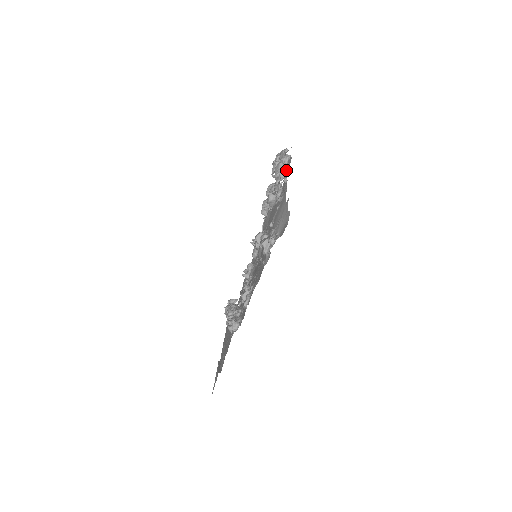
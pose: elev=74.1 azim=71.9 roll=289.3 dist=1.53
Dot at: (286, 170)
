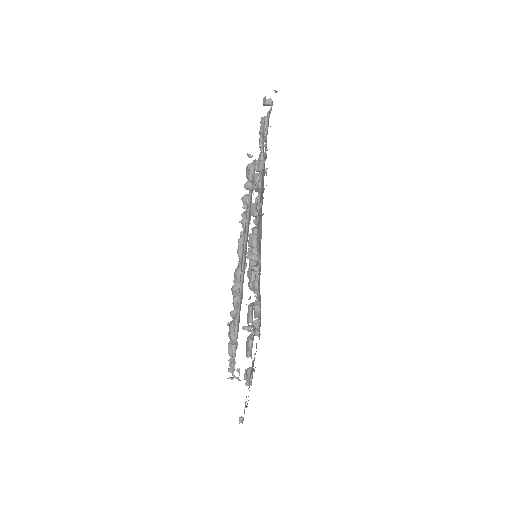
Dot at: occluded
